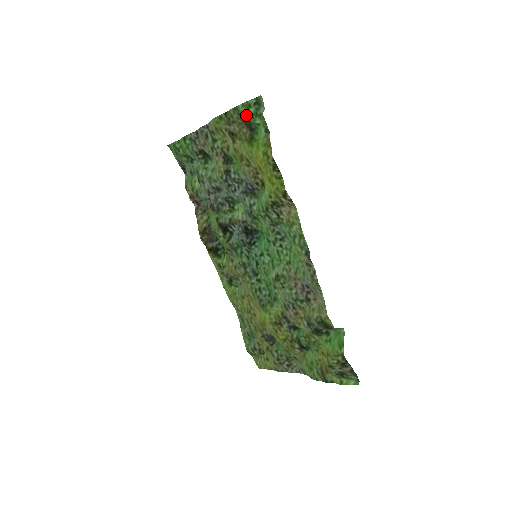
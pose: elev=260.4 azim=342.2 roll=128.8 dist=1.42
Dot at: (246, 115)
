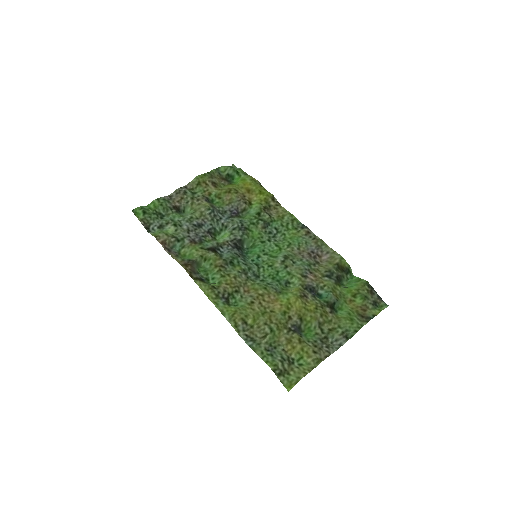
Dot at: occluded
